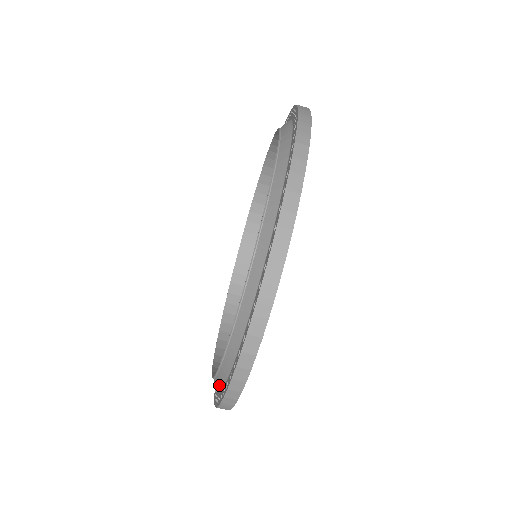
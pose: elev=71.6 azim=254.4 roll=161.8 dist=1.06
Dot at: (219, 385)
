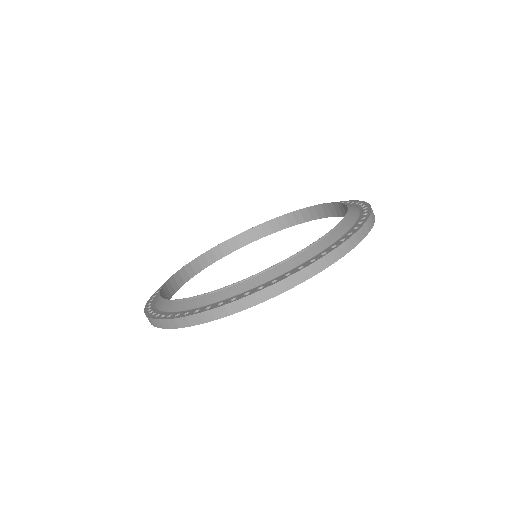
Dot at: (202, 302)
